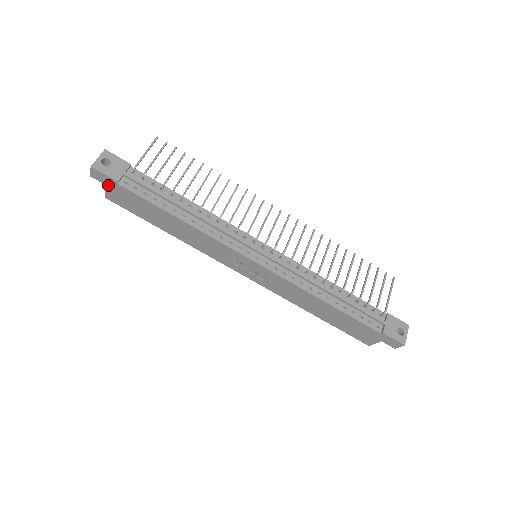
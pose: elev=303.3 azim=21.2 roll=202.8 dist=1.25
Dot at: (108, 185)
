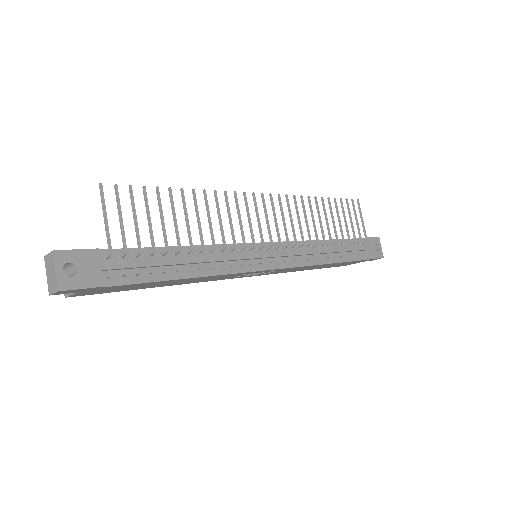
Dot at: (81, 291)
